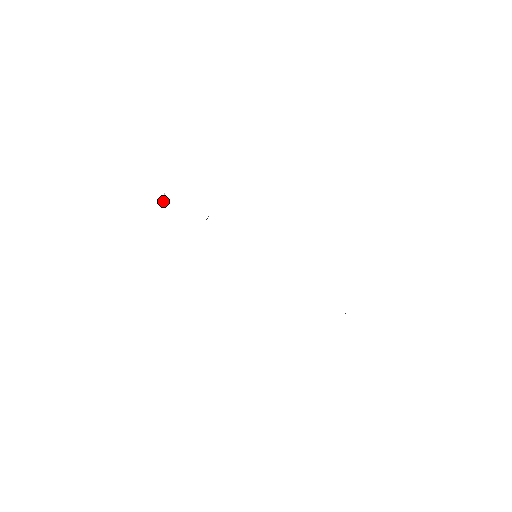
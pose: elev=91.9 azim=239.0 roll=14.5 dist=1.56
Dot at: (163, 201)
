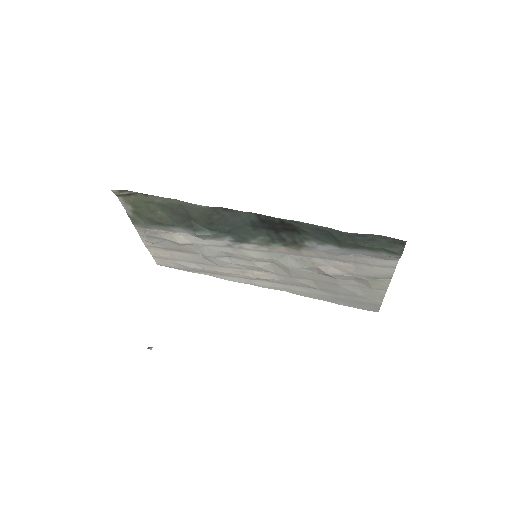
Dot at: (145, 233)
